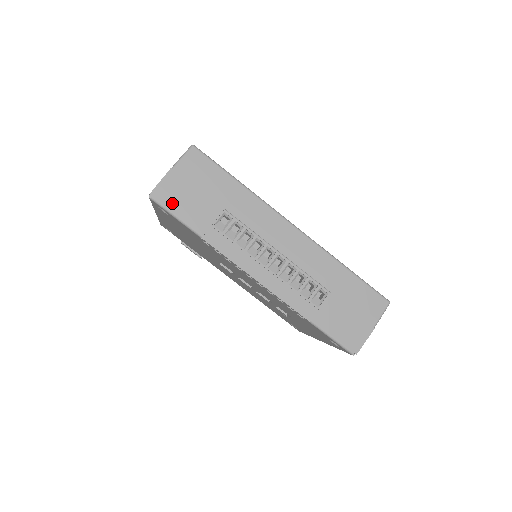
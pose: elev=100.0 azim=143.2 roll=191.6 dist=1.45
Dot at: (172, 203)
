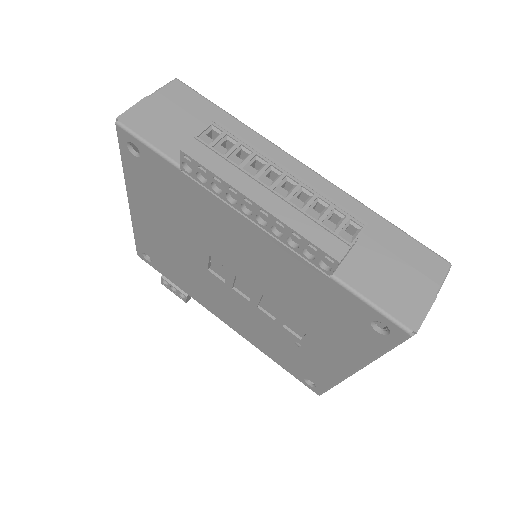
Dot at: (145, 129)
